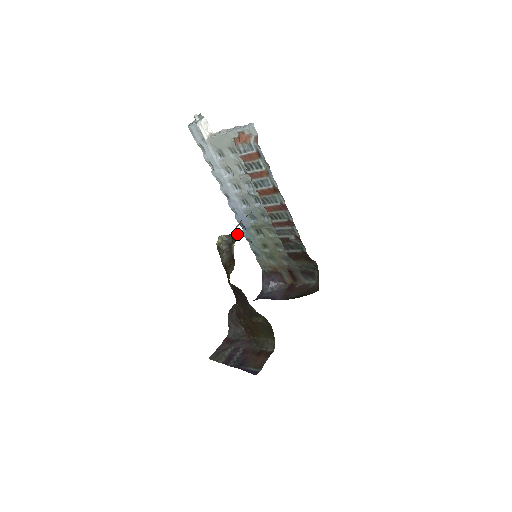
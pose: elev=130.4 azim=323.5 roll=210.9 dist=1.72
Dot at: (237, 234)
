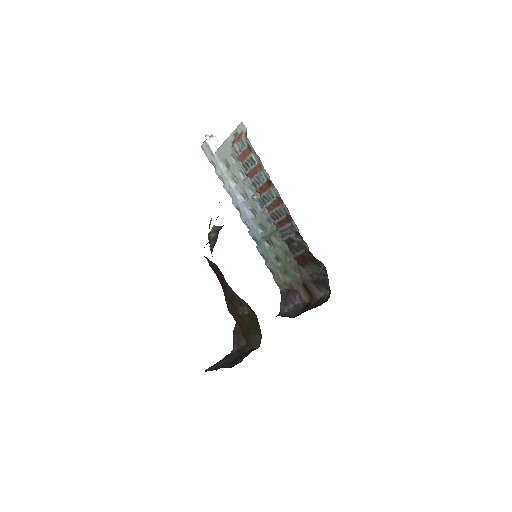
Dot at: occluded
